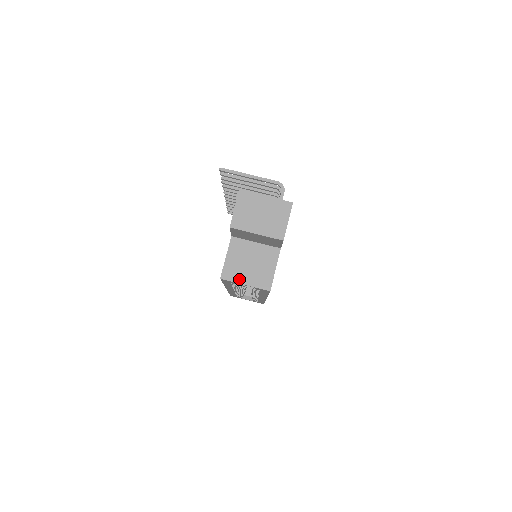
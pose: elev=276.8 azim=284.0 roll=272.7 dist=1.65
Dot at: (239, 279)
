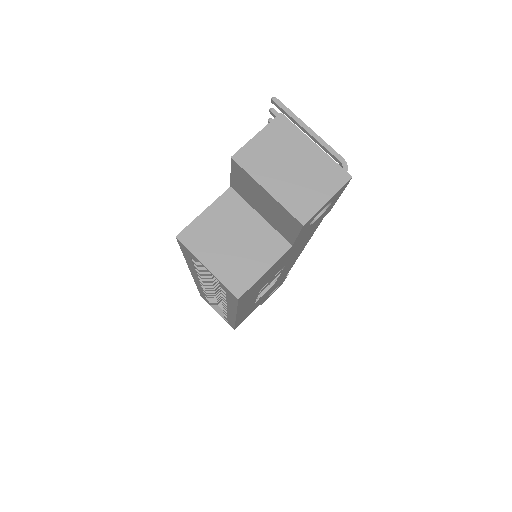
Dot at: (203, 254)
